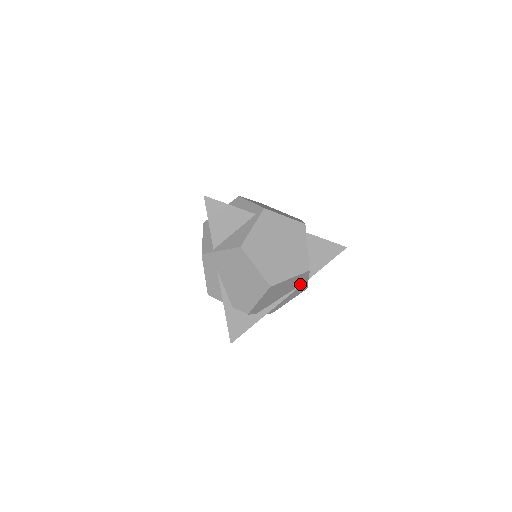
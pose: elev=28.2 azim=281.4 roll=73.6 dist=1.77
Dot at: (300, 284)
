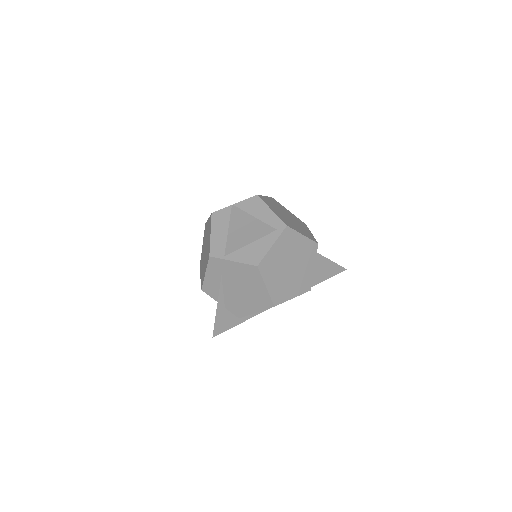
Dot at: occluded
